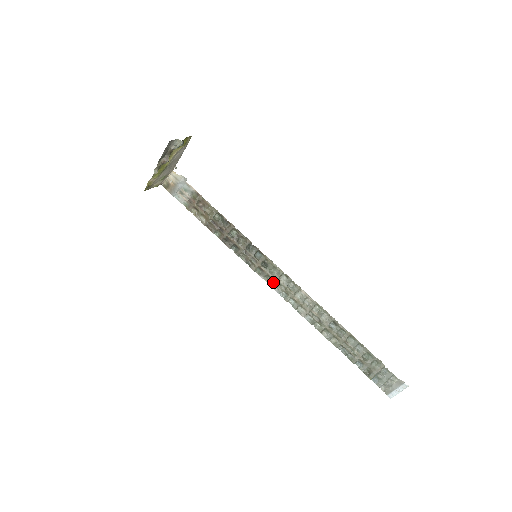
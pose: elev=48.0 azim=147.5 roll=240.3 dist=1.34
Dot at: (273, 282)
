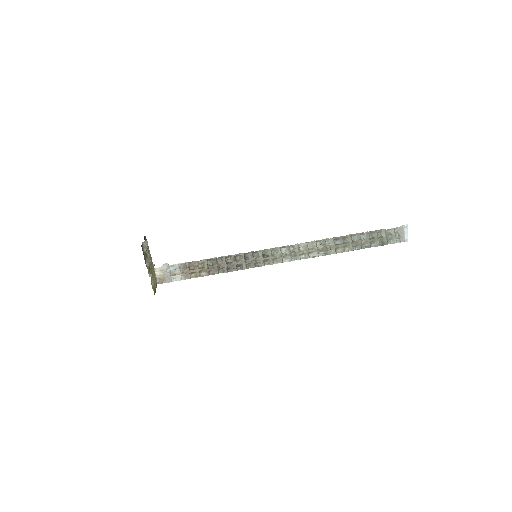
Dot at: (281, 259)
